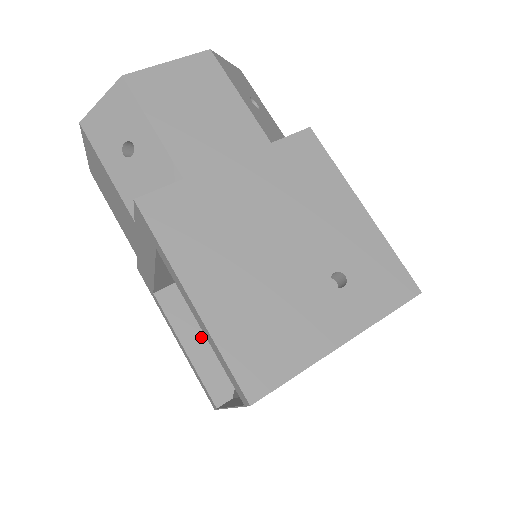
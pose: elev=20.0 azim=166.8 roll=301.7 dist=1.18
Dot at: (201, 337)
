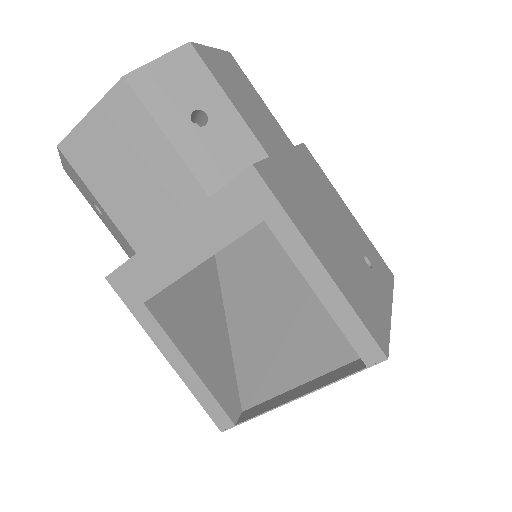
Dot at: (199, 350)
